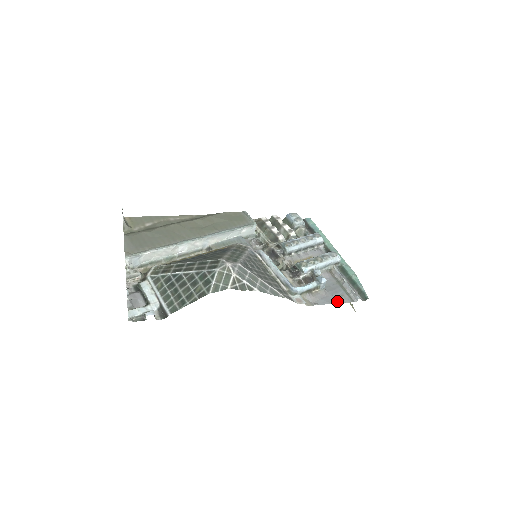
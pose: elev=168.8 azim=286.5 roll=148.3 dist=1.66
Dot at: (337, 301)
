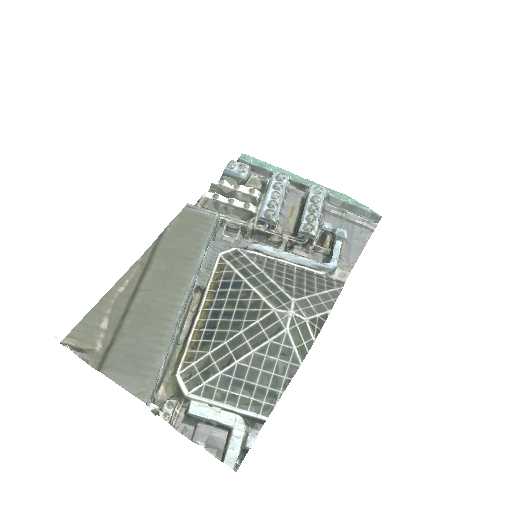
Dot at: (363, 243)
